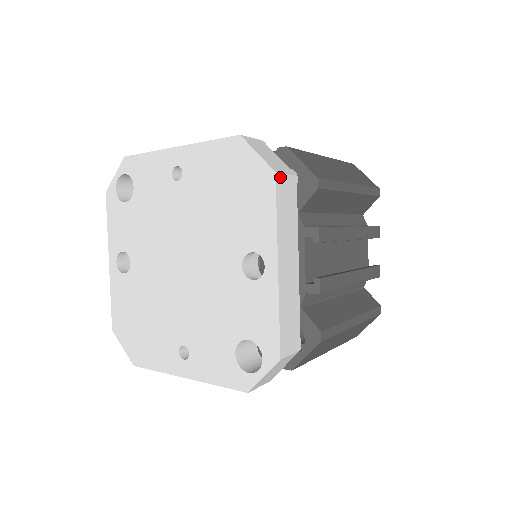
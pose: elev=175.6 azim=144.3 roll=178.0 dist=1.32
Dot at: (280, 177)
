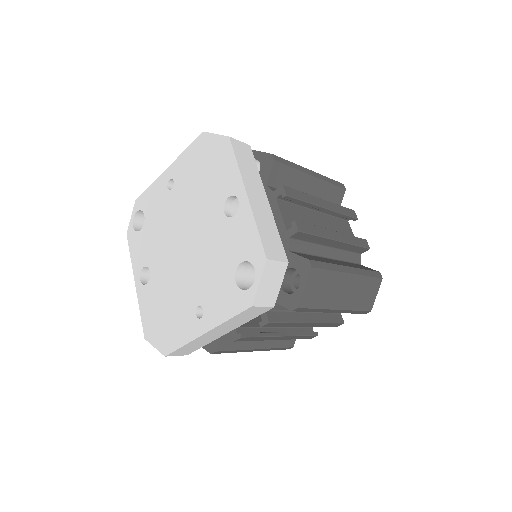
Dot at: (234, 141)
